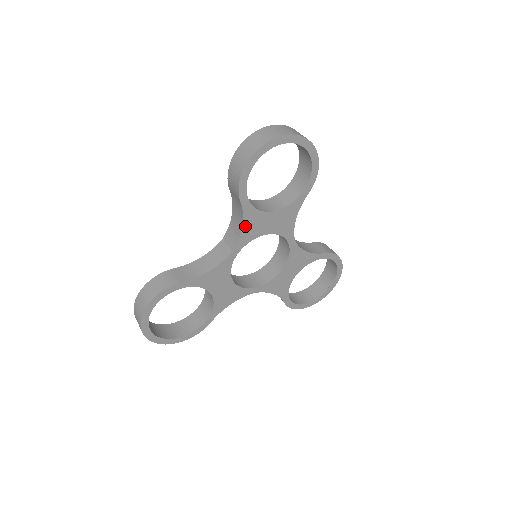
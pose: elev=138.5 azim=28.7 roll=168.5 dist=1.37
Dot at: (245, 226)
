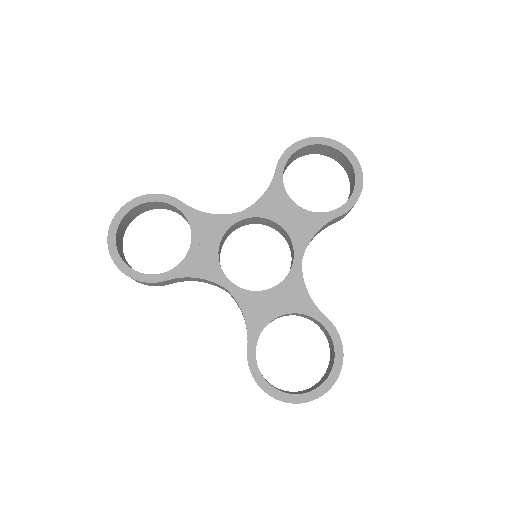
Dot at: (266, 196)
